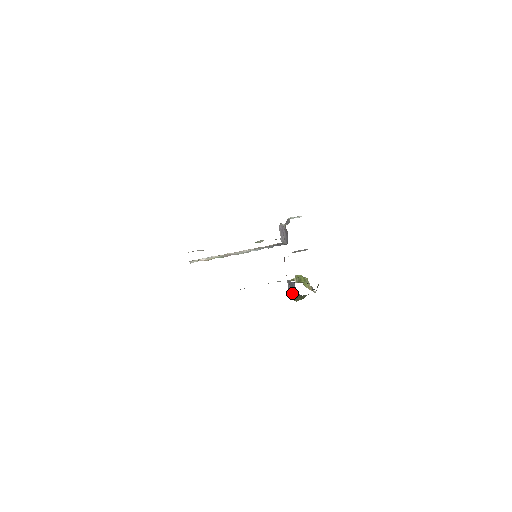
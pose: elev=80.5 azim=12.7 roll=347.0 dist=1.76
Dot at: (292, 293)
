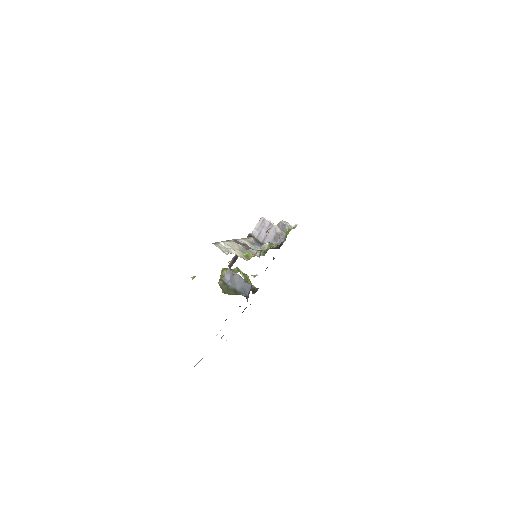
Dot at: (230, 287)
